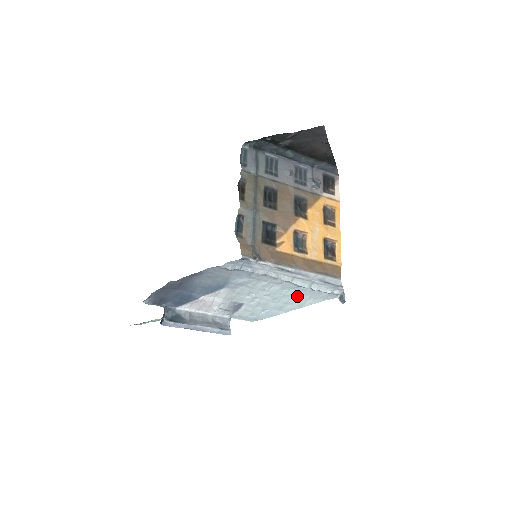
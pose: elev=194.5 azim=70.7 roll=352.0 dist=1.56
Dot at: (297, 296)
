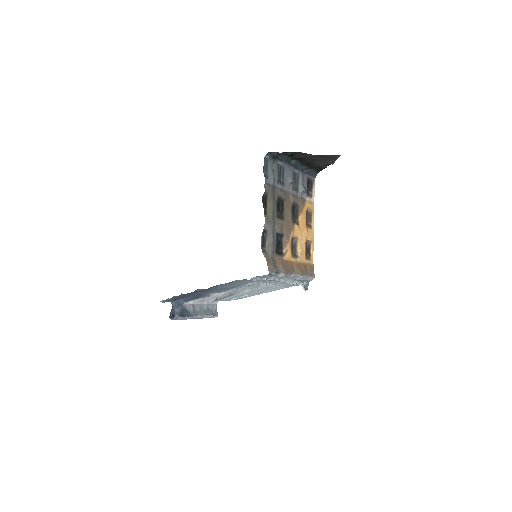
Dot at: (277, 287)
